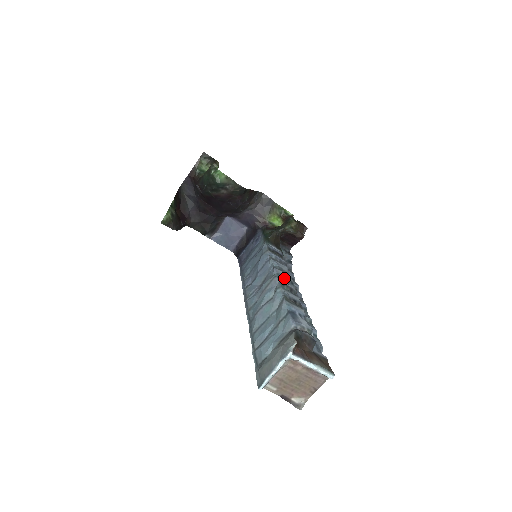
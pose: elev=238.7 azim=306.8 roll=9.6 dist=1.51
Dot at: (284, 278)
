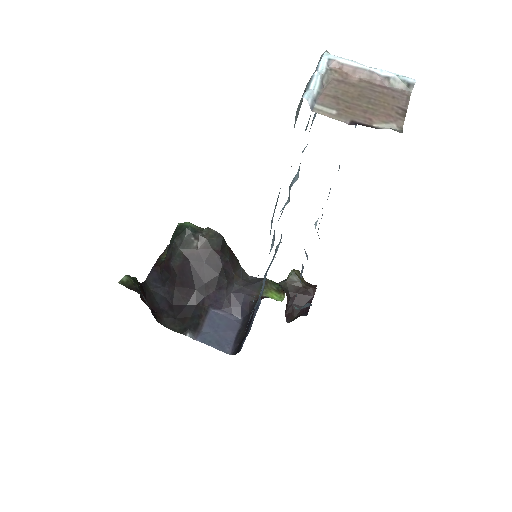
Dot at: occluded
